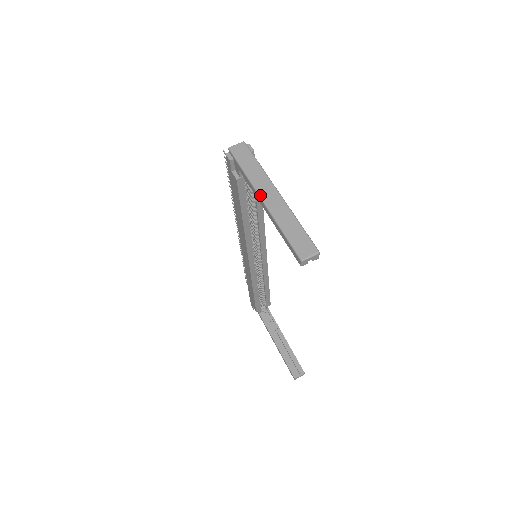
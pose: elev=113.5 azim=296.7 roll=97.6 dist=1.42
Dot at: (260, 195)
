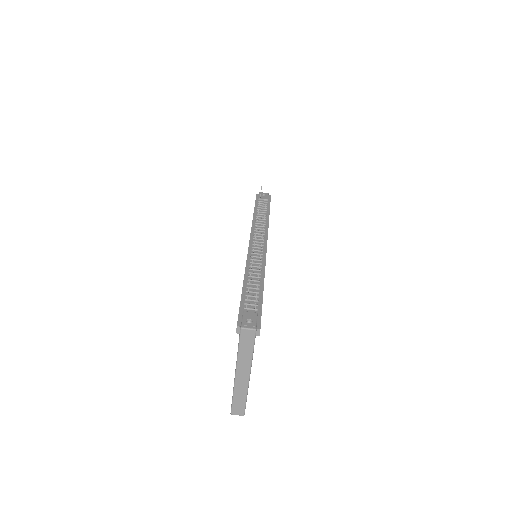
Dot at: (236, 372)
